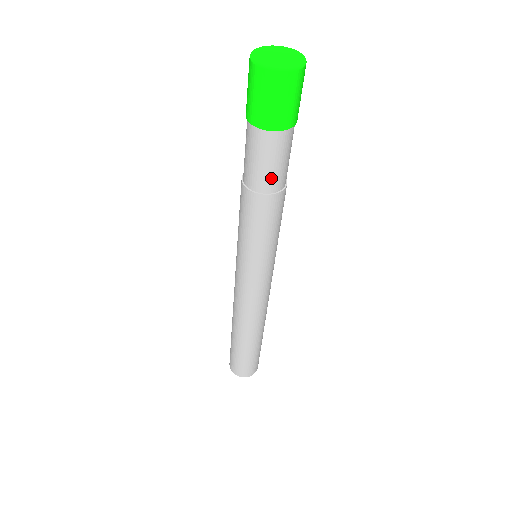
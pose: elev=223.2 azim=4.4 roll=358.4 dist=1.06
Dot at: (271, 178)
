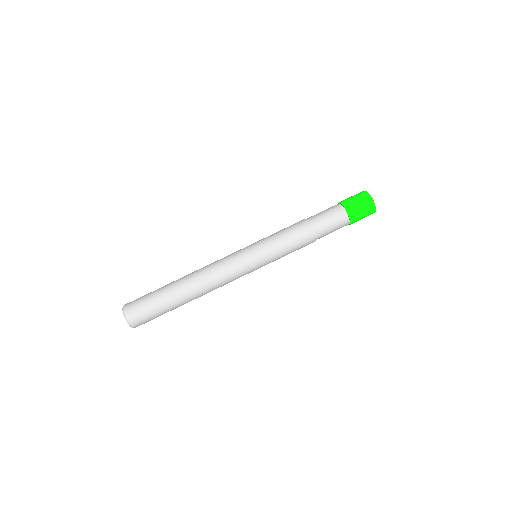
Dot at: (321, 223)
